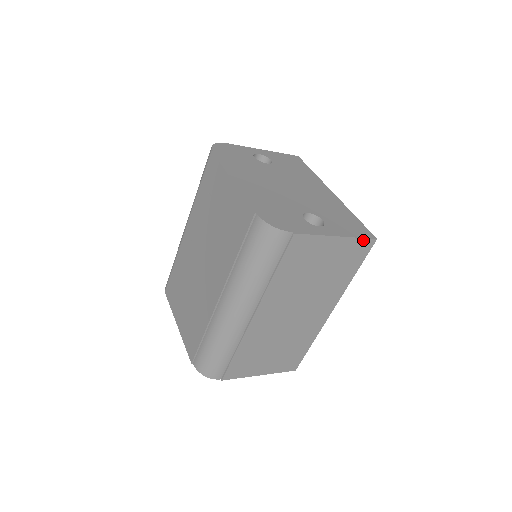
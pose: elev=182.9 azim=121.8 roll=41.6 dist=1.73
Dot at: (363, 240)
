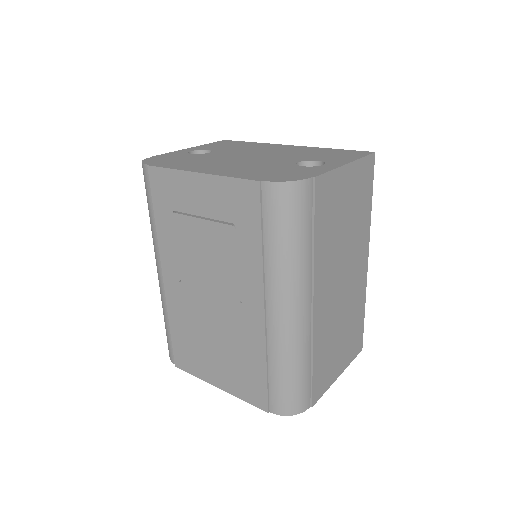
Dot at: (366, 159)
